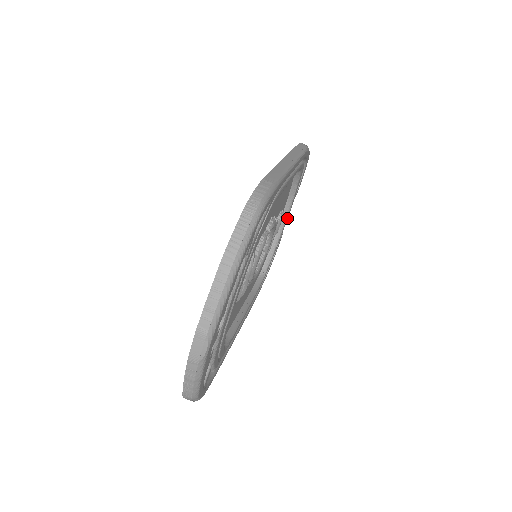
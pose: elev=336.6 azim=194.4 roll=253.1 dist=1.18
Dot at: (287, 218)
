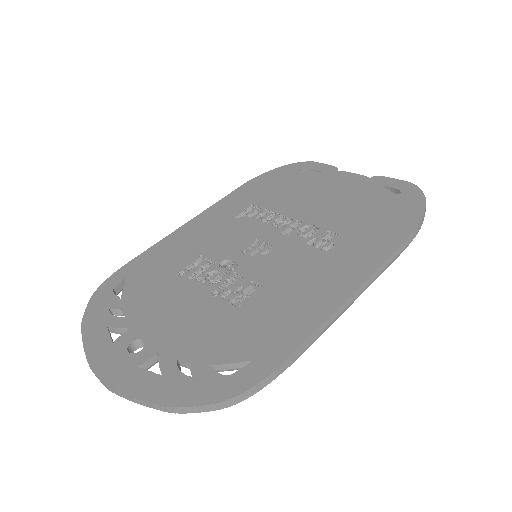
Dot at: occluded
